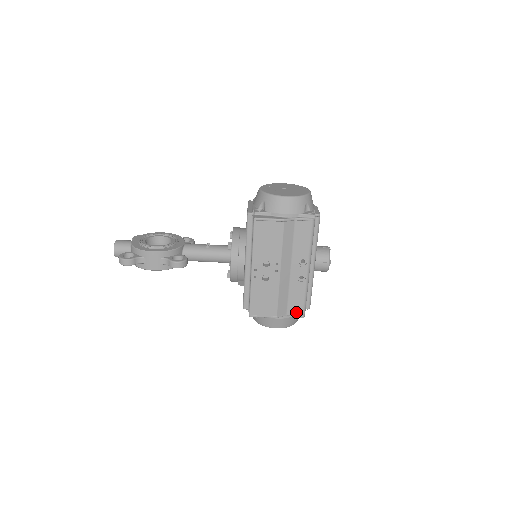
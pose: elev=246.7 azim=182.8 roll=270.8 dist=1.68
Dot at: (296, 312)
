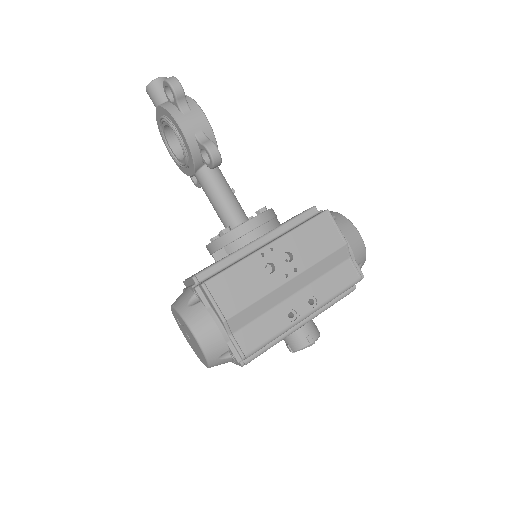
Dot at: (243, 344)
